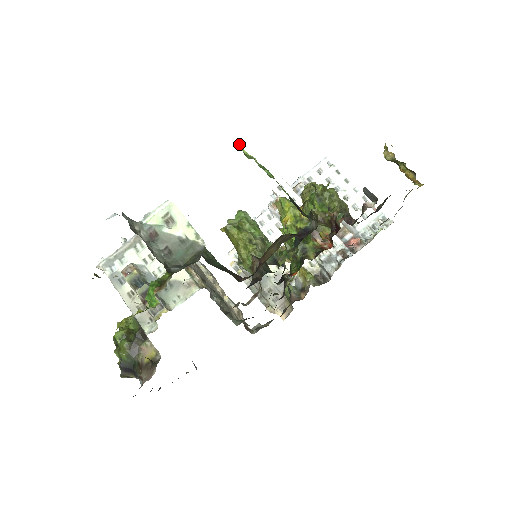
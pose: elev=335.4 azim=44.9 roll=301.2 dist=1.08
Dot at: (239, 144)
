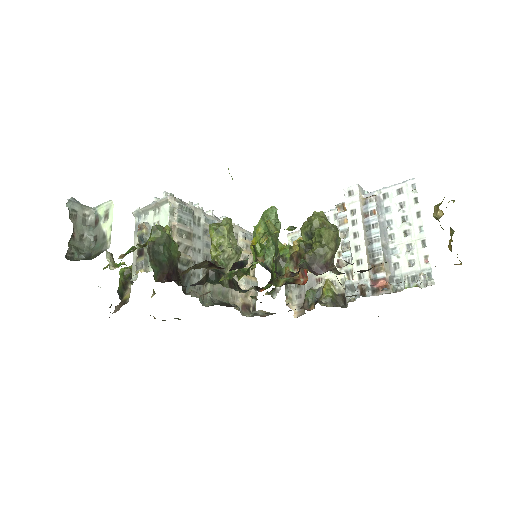
Dot at: occluded
